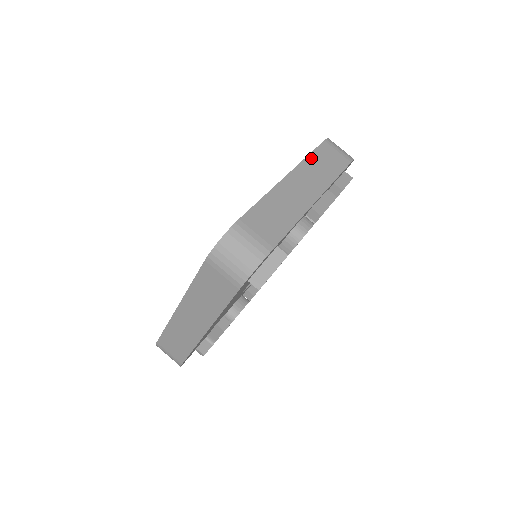
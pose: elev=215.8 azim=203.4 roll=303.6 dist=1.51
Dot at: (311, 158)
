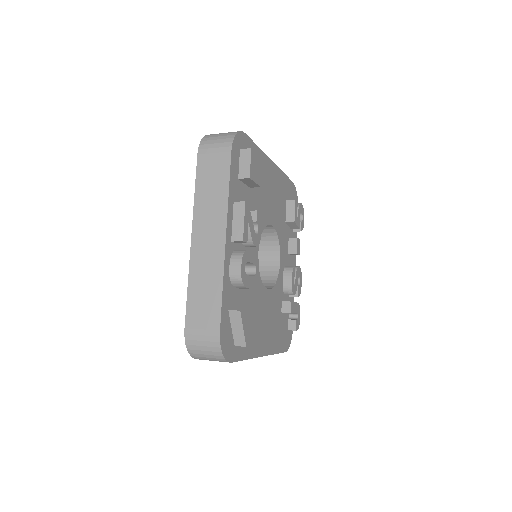
Dot at: (198, 194)
